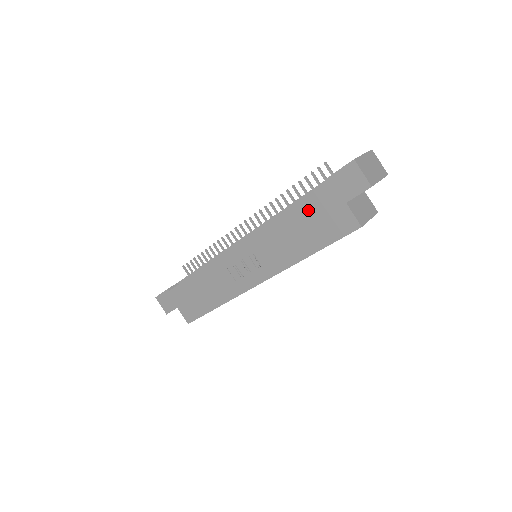
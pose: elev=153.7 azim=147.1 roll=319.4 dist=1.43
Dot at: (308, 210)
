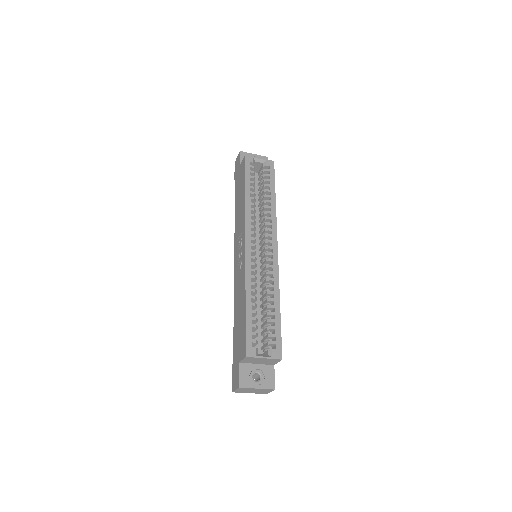
Dot at: (237, 192)
